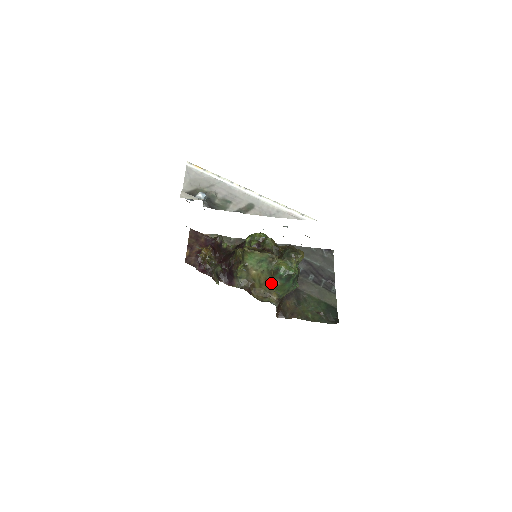
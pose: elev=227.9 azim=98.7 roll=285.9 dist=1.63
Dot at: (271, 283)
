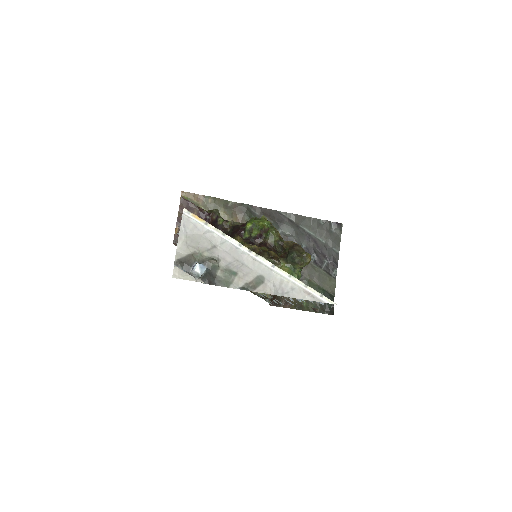
Dot at: occluded
